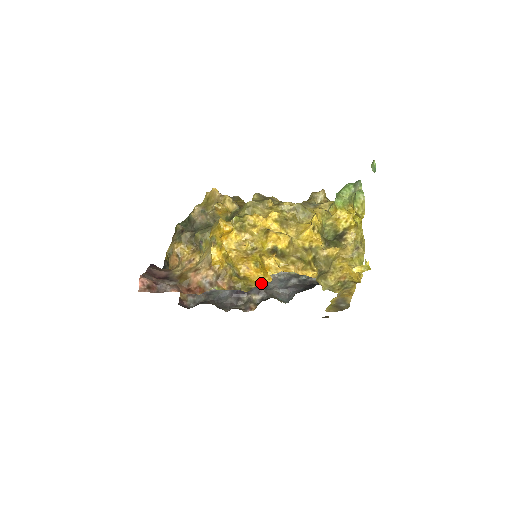
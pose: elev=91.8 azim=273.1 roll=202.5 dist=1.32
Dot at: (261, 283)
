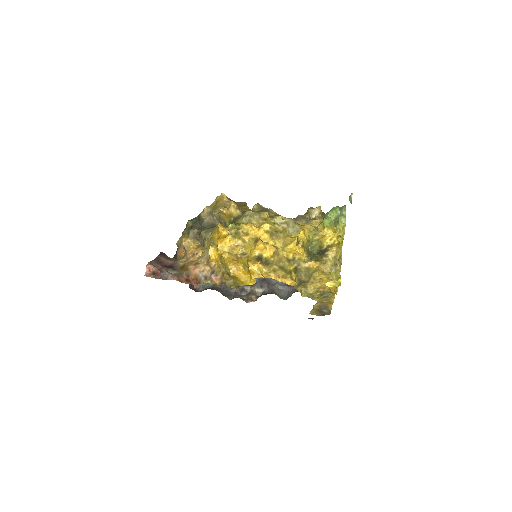
Dot at: (247, 283)
